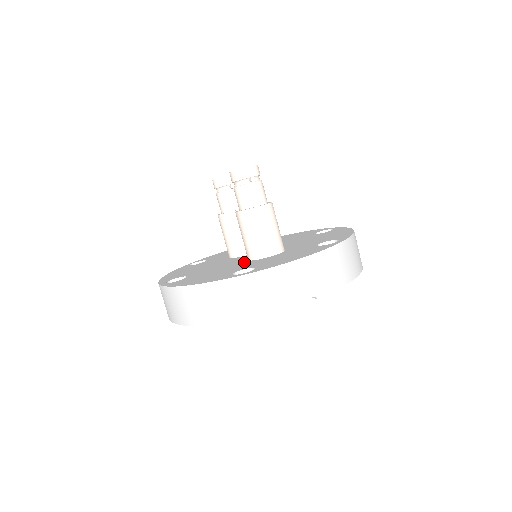
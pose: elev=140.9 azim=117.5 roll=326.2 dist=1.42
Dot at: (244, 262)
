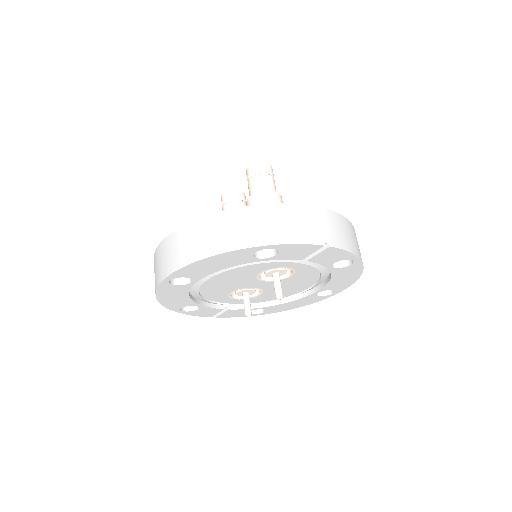
Dot at: occluded
